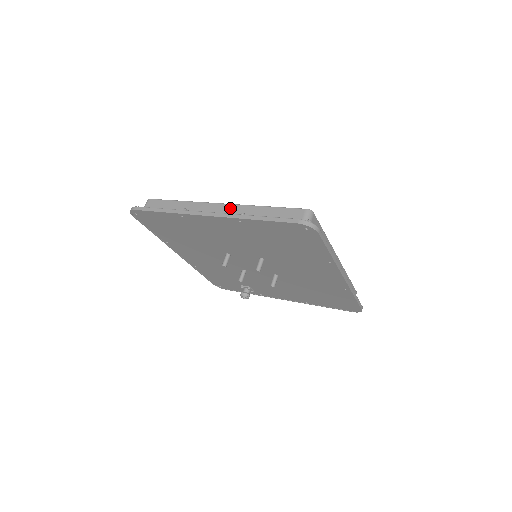
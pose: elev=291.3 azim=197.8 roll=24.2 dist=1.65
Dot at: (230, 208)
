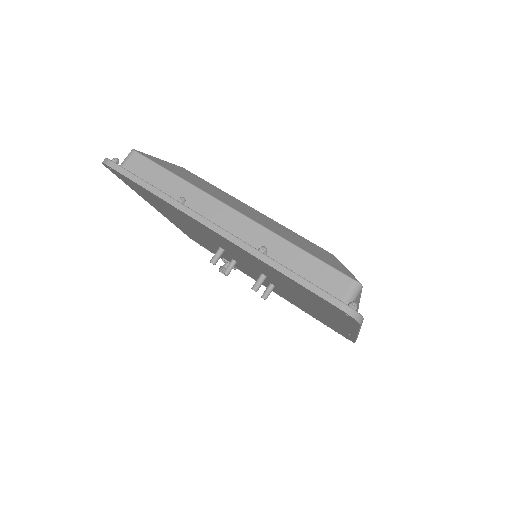
Dot at: (248, 225)
